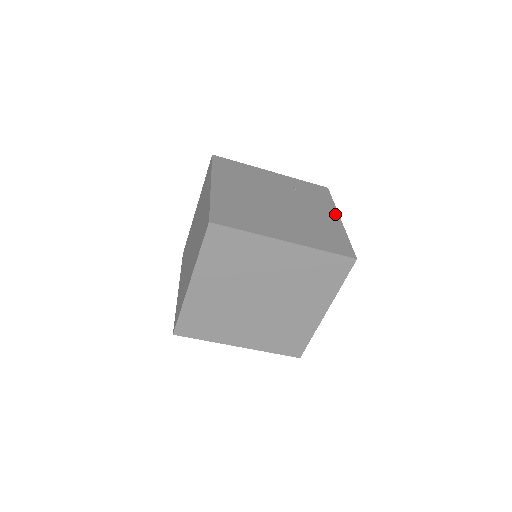
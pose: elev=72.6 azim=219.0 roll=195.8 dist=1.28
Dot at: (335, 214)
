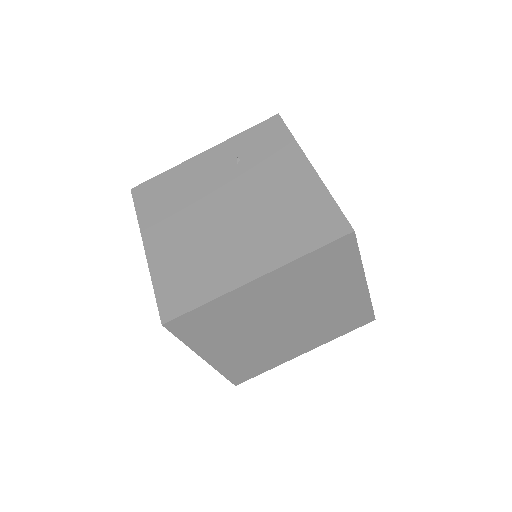
Dot at: (301, 161)
